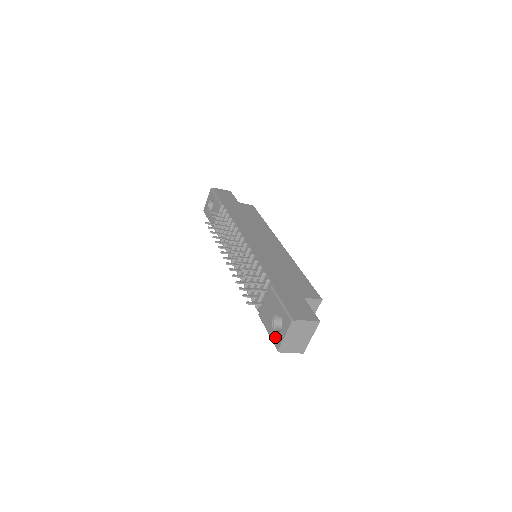
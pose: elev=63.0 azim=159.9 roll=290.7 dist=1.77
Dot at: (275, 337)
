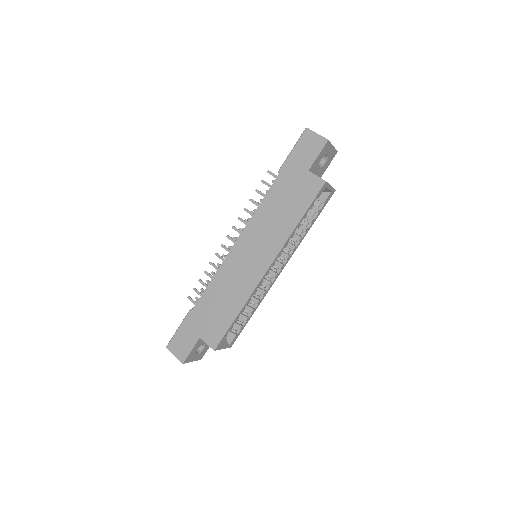
Dot at: occluded
